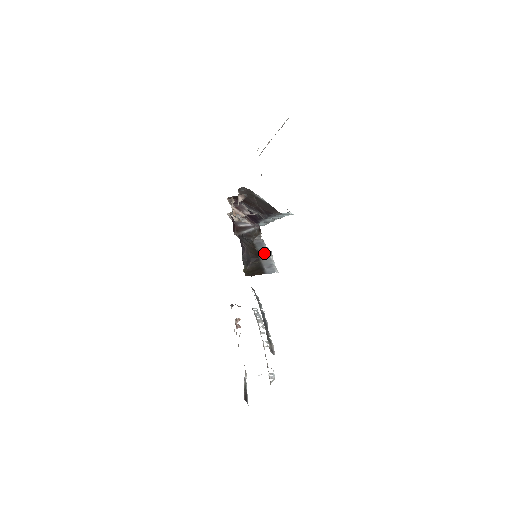
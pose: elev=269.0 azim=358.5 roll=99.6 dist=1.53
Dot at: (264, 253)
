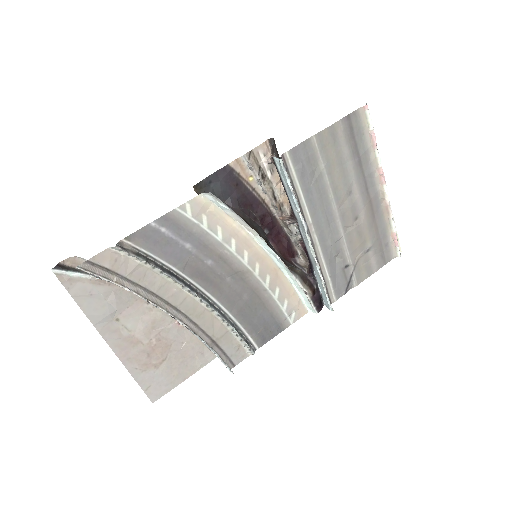
Dot at: occluded
